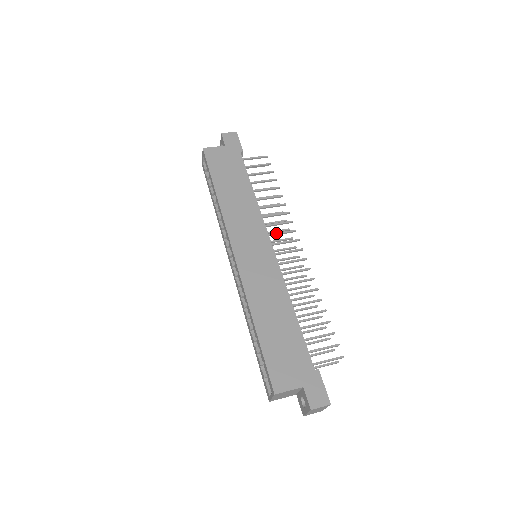
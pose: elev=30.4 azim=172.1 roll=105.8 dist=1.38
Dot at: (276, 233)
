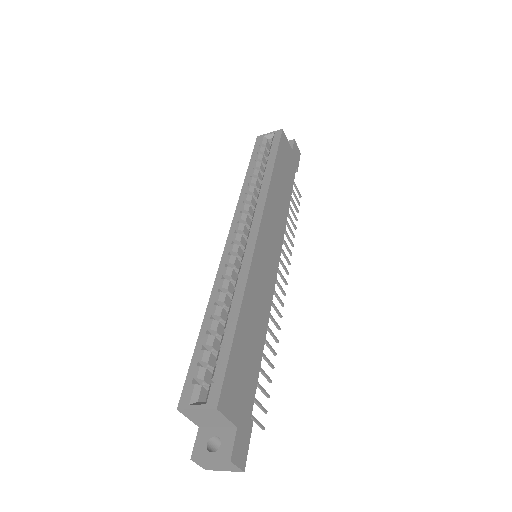
Dot at: occluded
